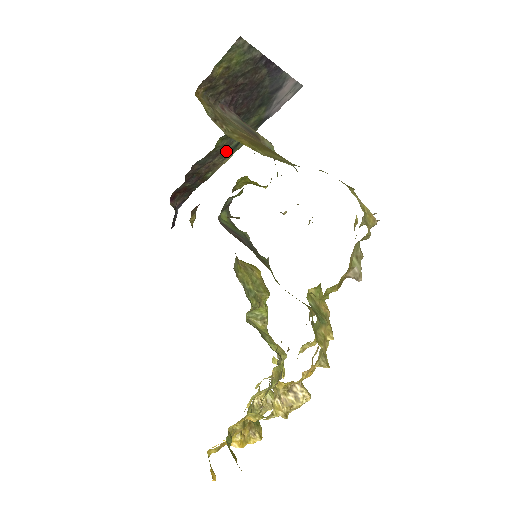
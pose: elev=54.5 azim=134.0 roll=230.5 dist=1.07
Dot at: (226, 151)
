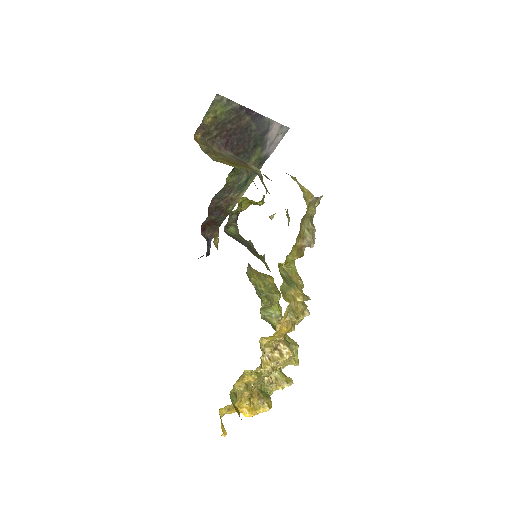
Dot at: (238, 187)
